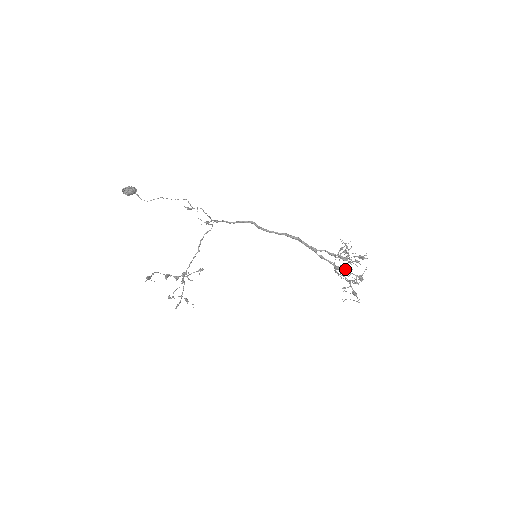
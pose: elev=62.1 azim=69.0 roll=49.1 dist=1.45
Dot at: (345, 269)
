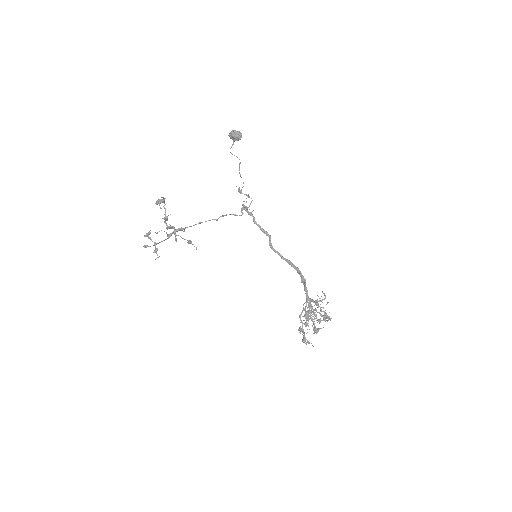
Dot at: (307, 318)
